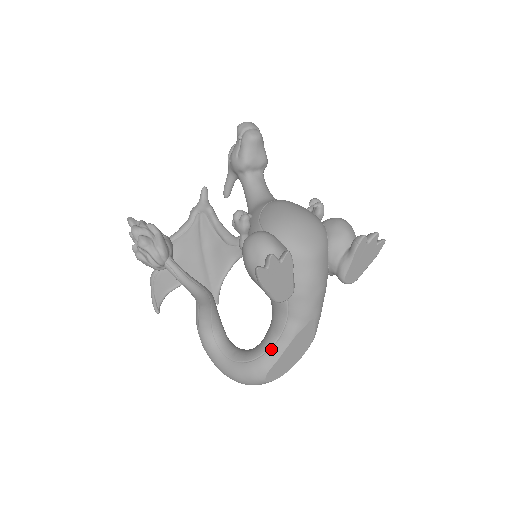
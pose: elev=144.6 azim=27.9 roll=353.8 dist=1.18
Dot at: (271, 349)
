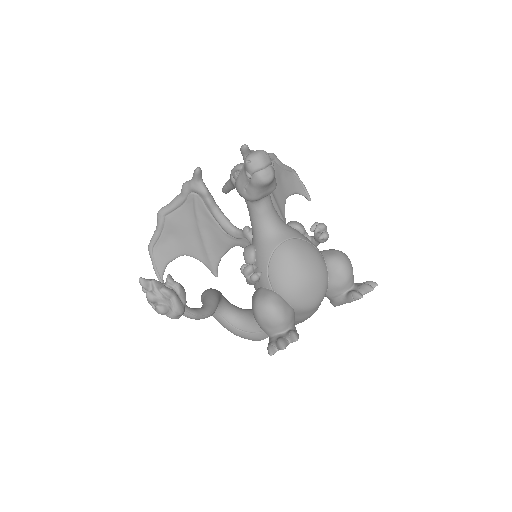
Dot at: occluded
